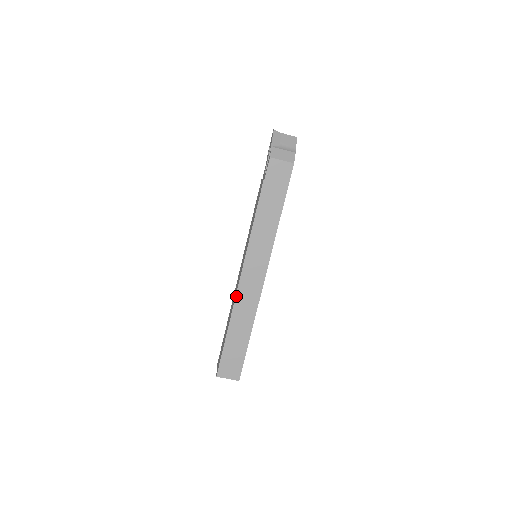
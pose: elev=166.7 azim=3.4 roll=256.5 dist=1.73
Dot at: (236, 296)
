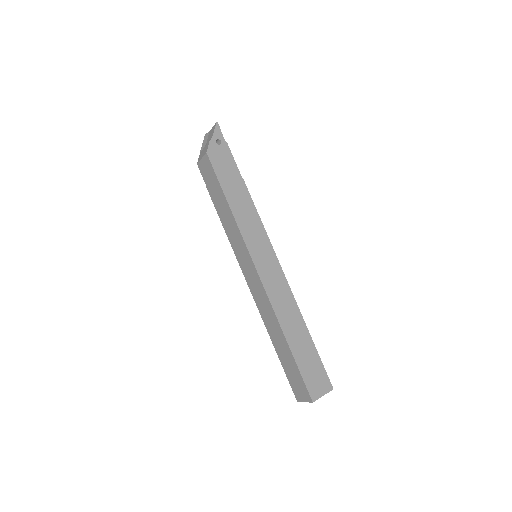
Dot at: (257, 306)
